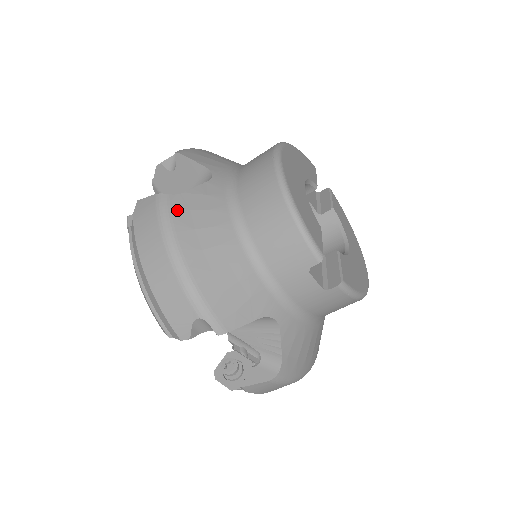
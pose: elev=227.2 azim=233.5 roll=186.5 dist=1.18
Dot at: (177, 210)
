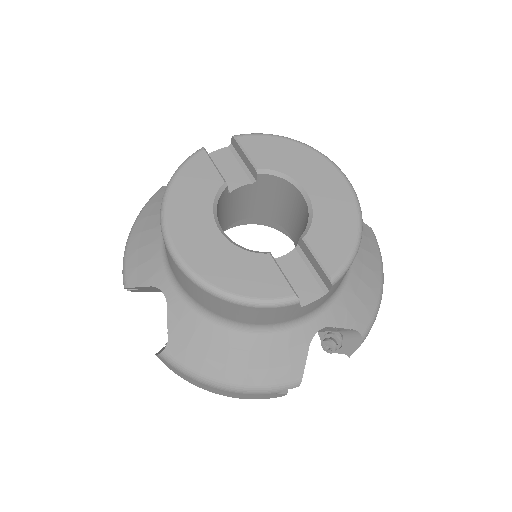
Dot at: (181, 357)
